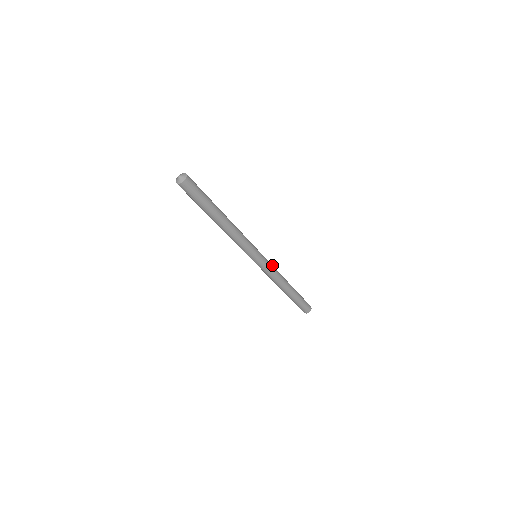
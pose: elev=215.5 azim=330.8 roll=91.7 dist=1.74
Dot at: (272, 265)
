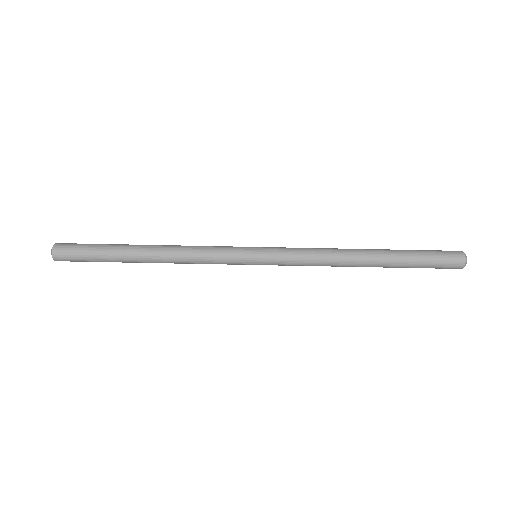
Dot at: (298, 248)
